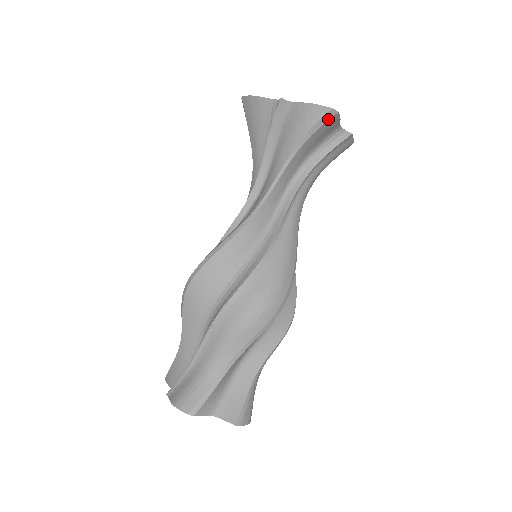
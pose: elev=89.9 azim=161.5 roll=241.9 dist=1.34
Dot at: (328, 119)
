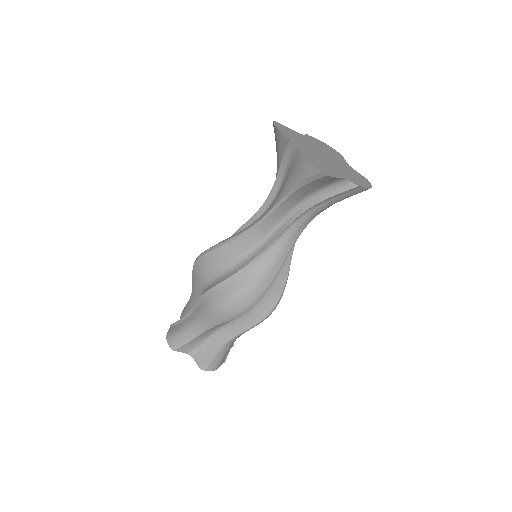
Dot at: (318, 178)
